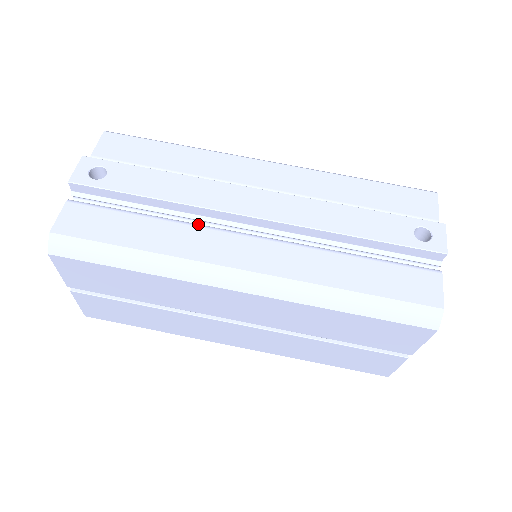
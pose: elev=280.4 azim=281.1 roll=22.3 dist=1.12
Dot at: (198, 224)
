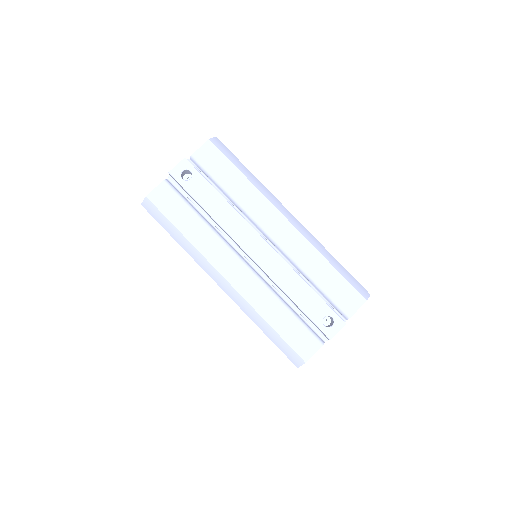
Dot at: (221, 237)
